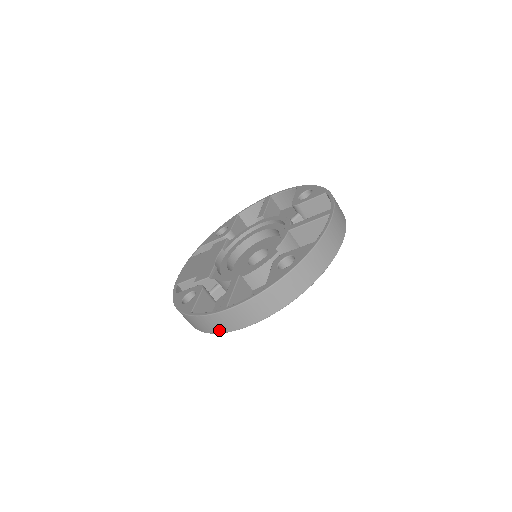
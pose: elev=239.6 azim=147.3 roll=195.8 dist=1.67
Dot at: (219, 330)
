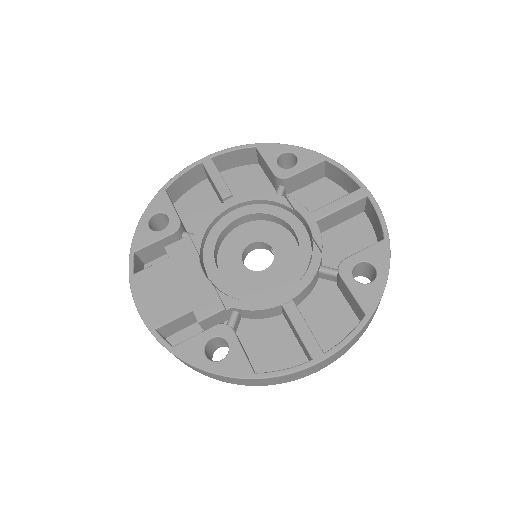
Dot at: (296, 379)
